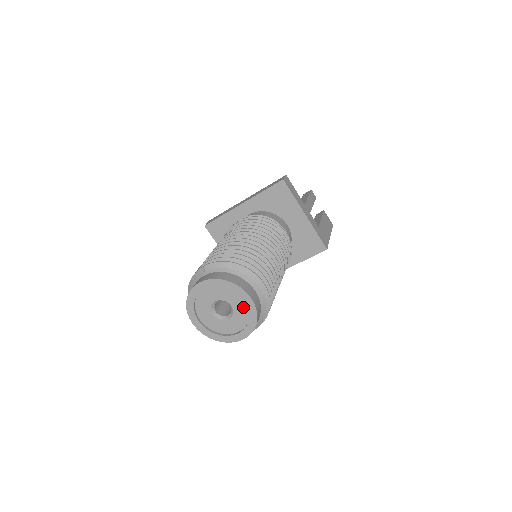
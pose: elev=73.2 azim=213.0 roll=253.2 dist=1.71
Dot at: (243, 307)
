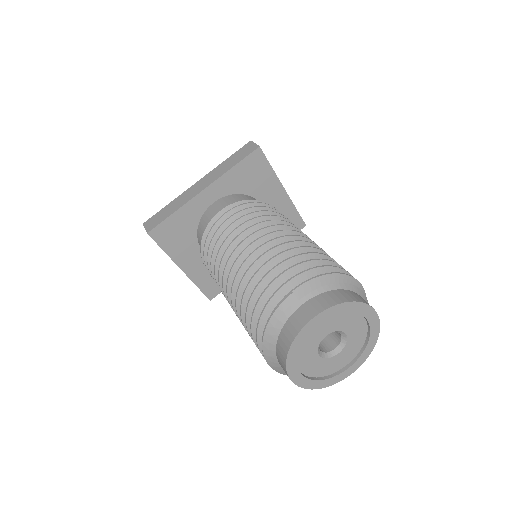
Dot at: (361, 329)
